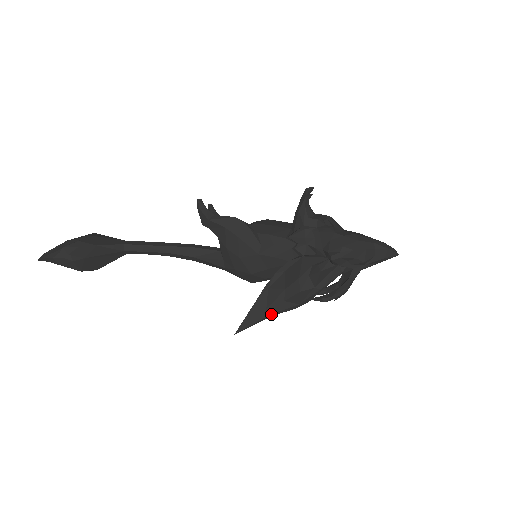
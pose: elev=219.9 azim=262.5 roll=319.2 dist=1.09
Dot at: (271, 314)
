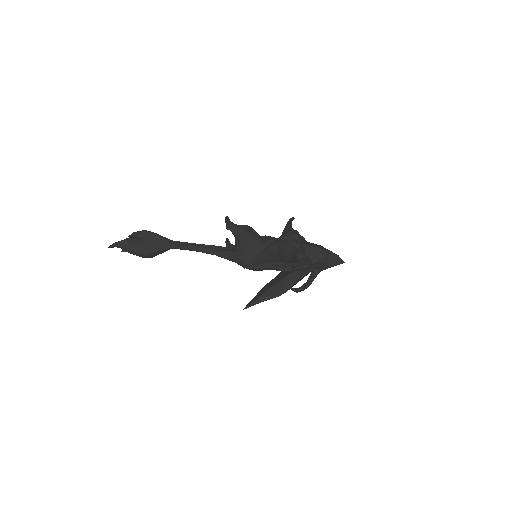
Dot at: (268, 262)
